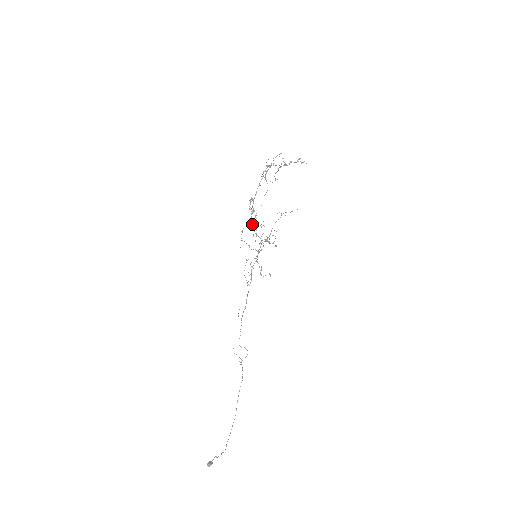
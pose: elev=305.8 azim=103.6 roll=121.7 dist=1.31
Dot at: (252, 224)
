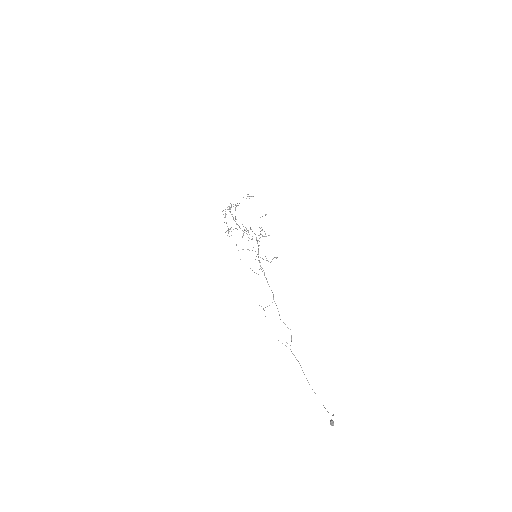
Dot at: occluded
